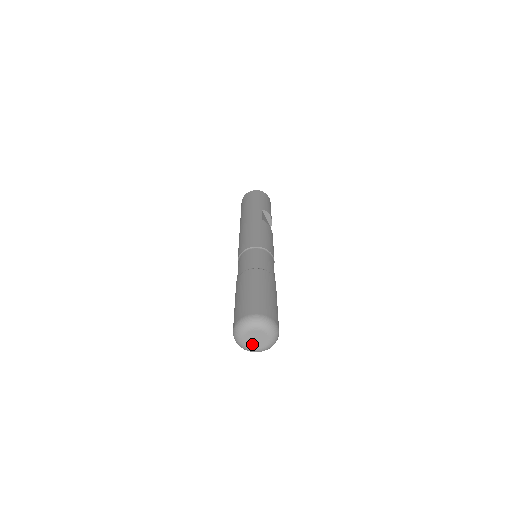
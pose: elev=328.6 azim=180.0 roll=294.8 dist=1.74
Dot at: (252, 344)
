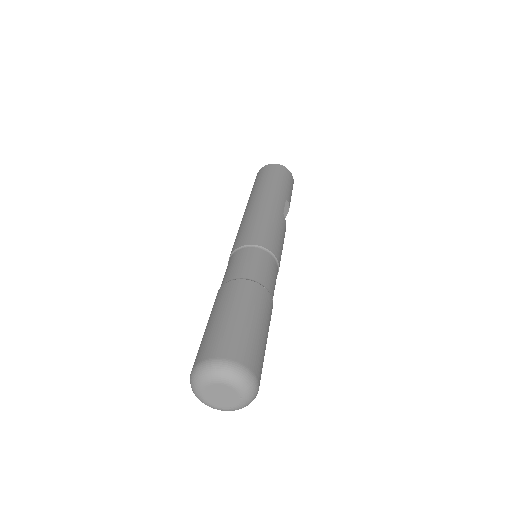
Dot at: (211, 397)
